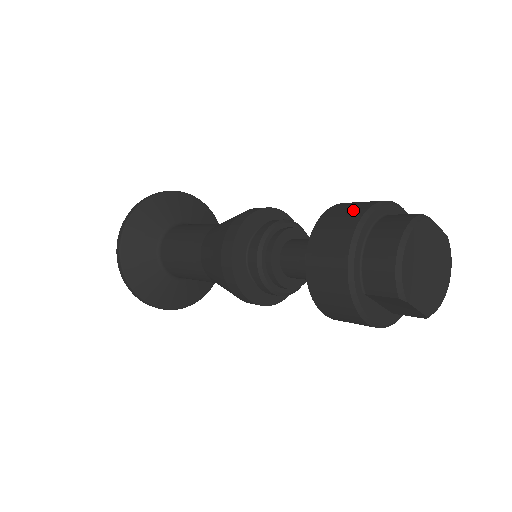
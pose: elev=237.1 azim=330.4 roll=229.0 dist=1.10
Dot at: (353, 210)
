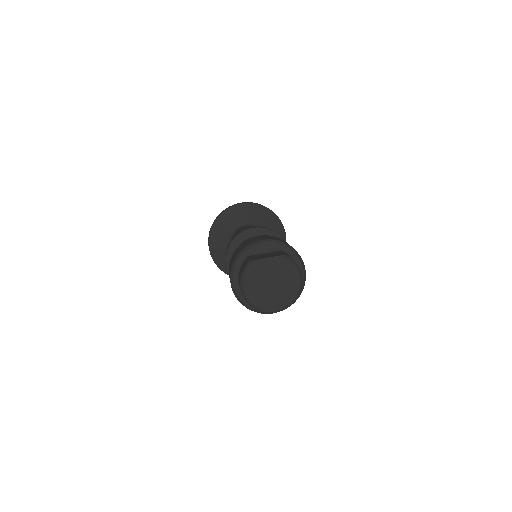
Dot at: (232, 262)
